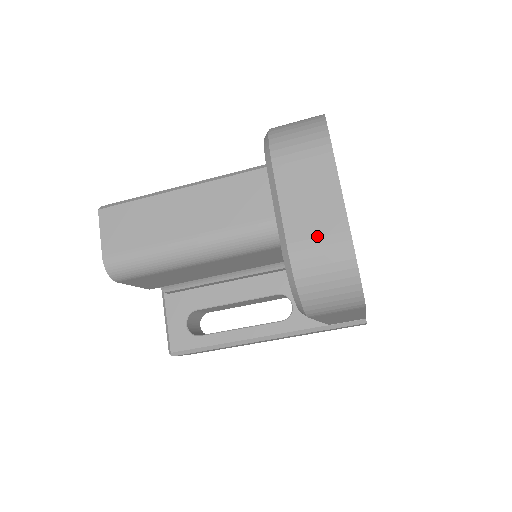
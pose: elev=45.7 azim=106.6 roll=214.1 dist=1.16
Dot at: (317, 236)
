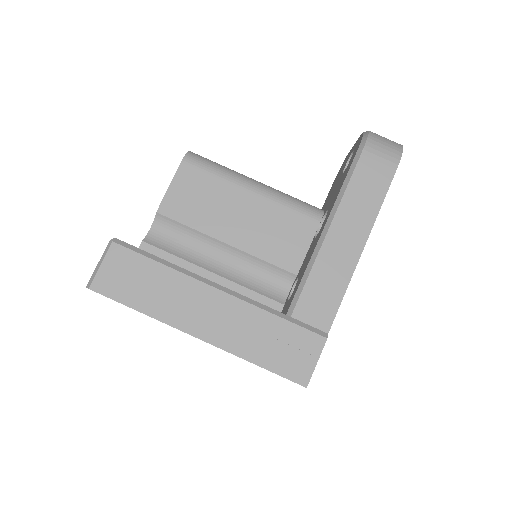
Dot at: occluded
